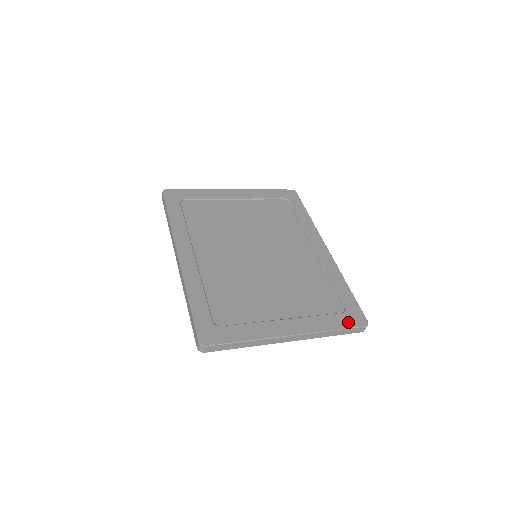
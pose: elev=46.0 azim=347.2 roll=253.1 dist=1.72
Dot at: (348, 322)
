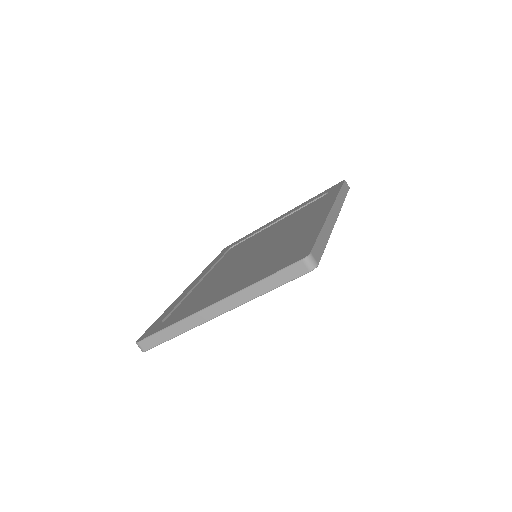
Dot at: (283, 265)
